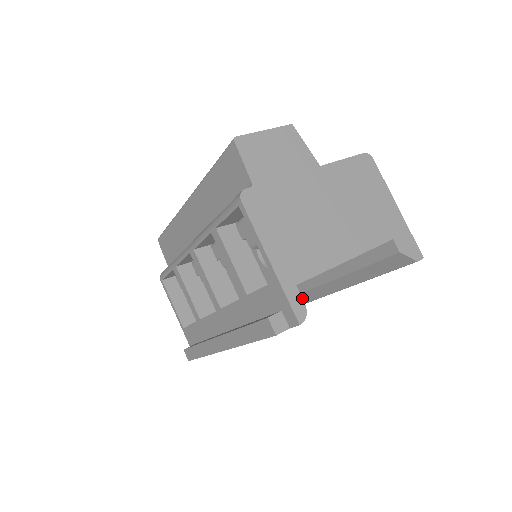
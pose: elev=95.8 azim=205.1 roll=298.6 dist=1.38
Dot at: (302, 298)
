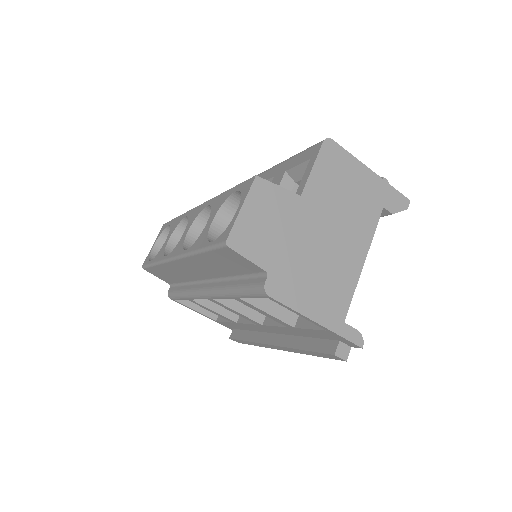
Dot at: occluded
